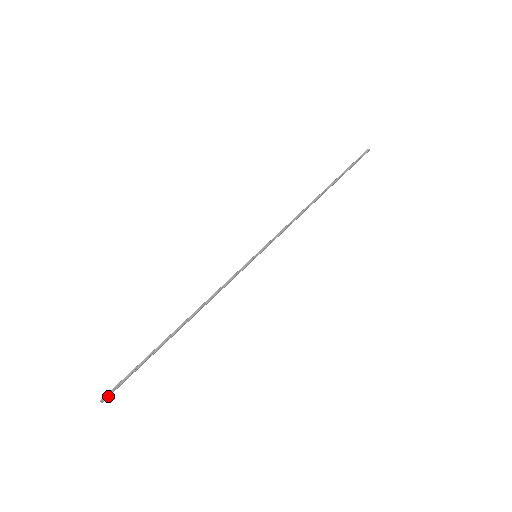
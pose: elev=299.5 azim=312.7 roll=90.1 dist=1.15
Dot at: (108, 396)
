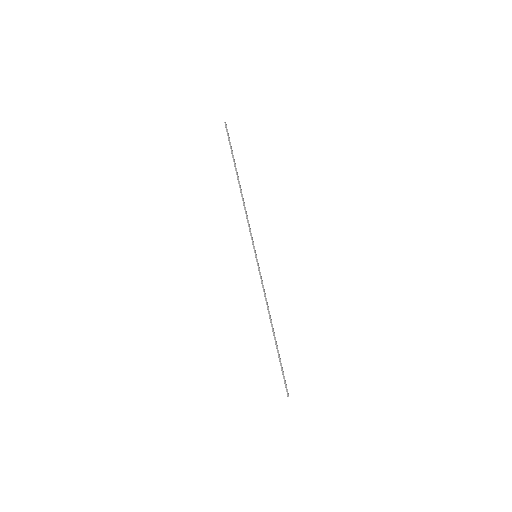
Dot at: occluded
